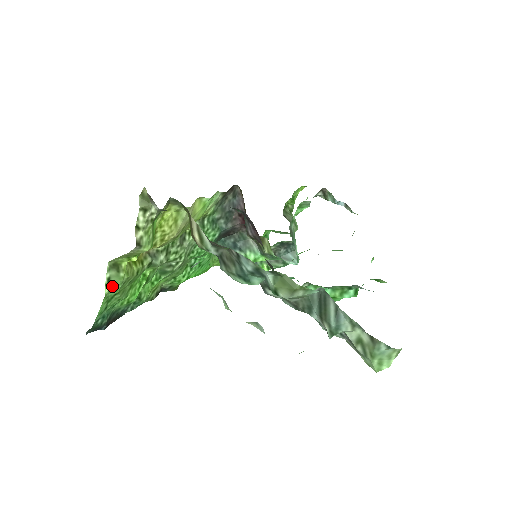
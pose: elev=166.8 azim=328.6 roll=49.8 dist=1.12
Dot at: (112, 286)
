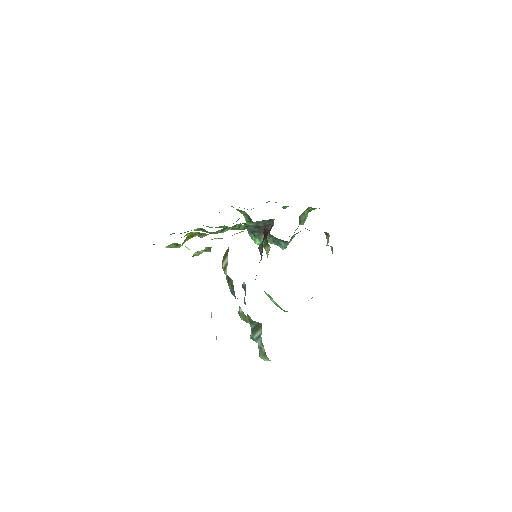
Dot at: (170, 247)
